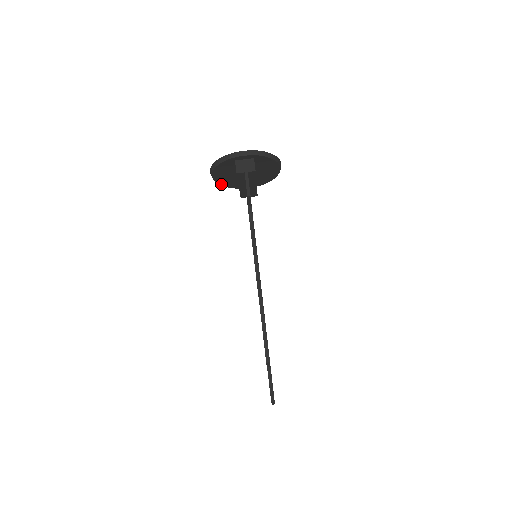
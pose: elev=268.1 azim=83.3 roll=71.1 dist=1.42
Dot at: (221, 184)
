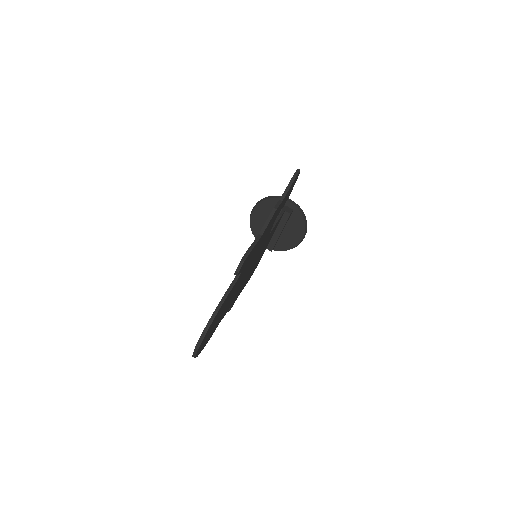
Dot at: (252, 227)
